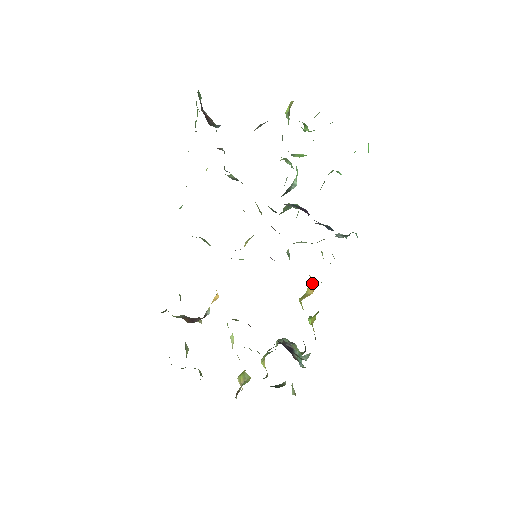
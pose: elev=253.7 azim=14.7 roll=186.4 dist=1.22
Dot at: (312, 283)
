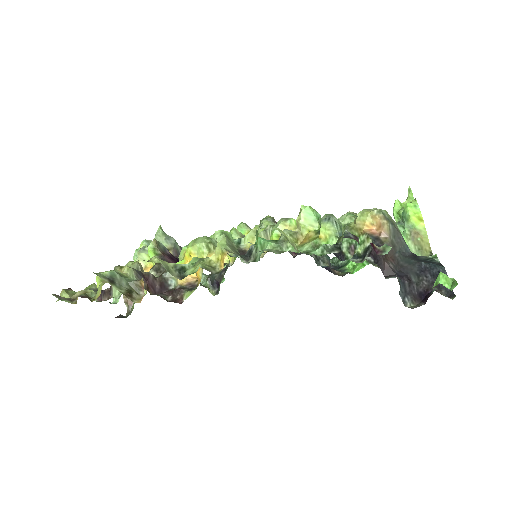
Dot at: occluded
